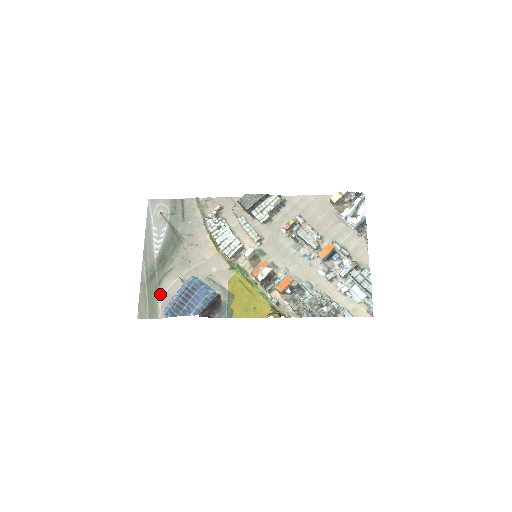
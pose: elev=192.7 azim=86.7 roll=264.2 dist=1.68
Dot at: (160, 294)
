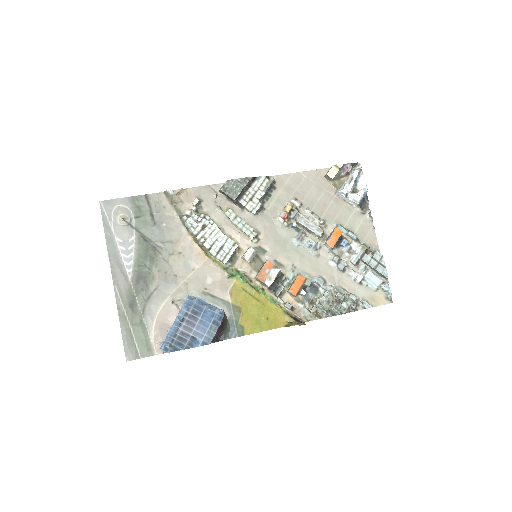
Dot at: (148, 324)
